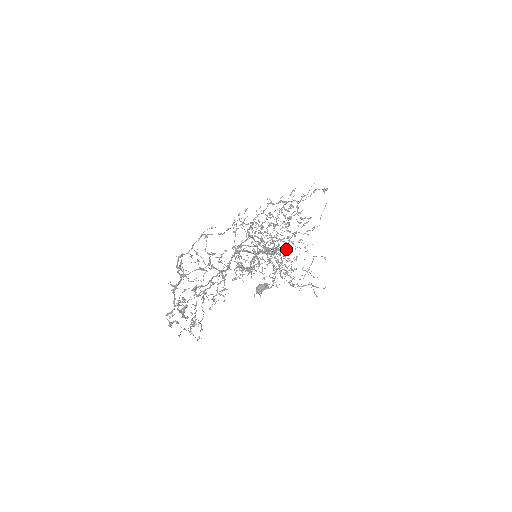
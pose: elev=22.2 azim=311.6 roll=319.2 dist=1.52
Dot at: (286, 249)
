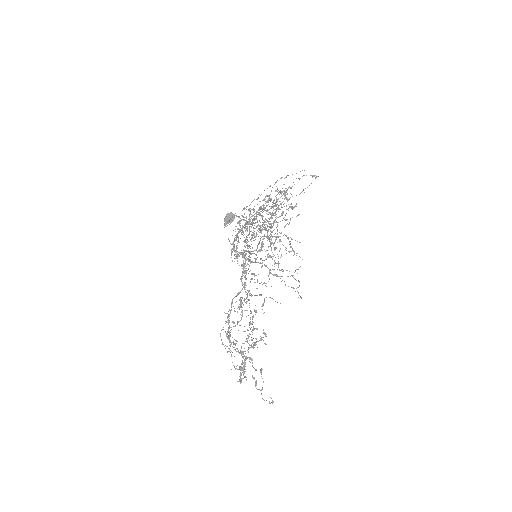
Dot at: occluded
